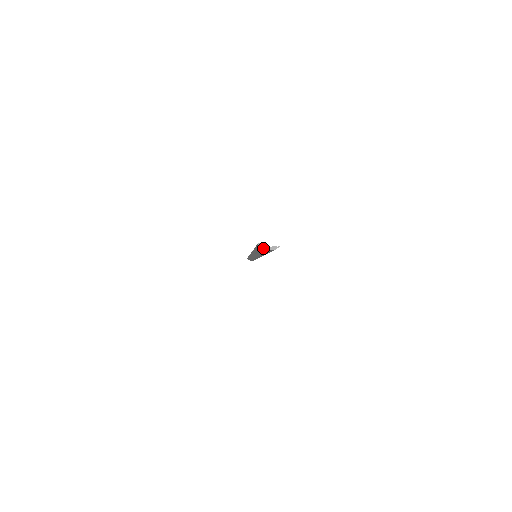
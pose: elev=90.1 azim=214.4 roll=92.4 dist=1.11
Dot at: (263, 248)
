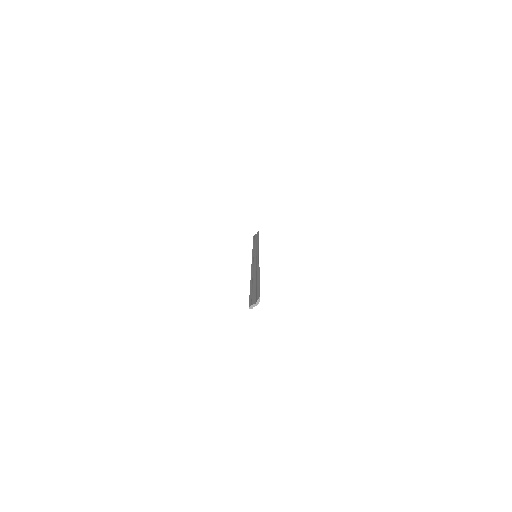
Dot at: (254, 305)
